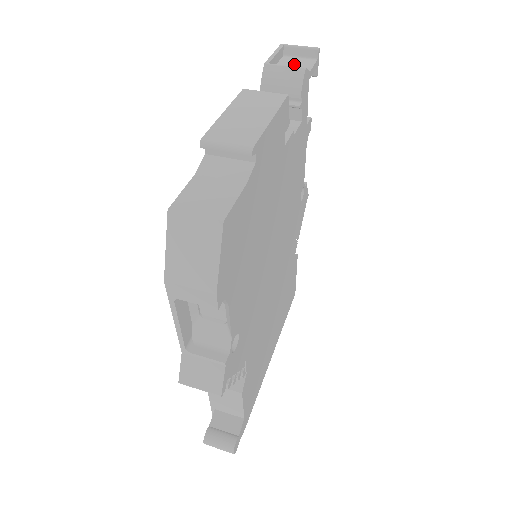
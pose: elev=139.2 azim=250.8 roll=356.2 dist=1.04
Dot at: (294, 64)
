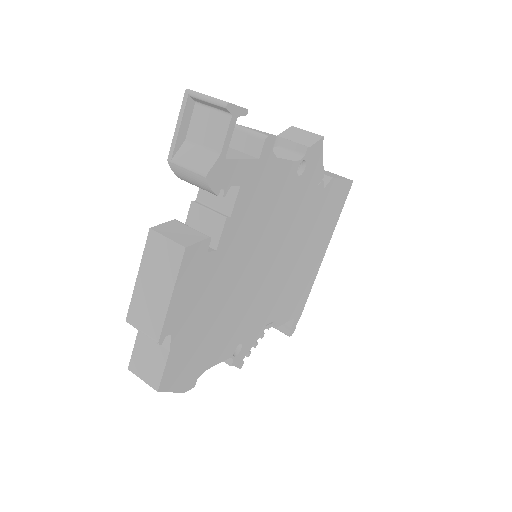
Dot at: (205, 131)
